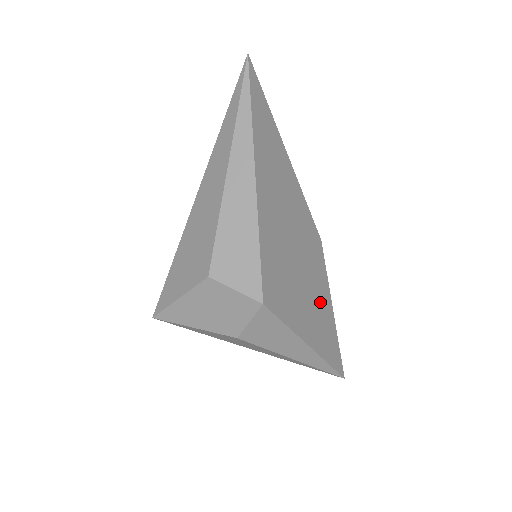
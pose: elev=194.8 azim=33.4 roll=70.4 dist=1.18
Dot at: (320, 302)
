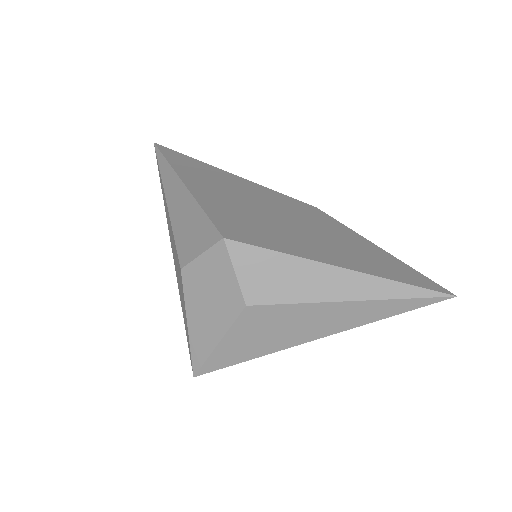
Dot at: (343, 240)
